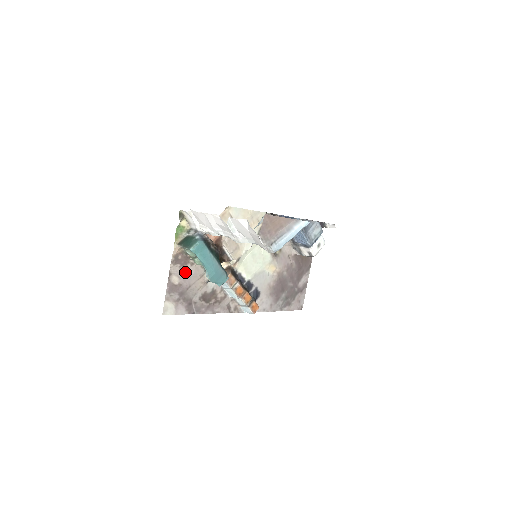
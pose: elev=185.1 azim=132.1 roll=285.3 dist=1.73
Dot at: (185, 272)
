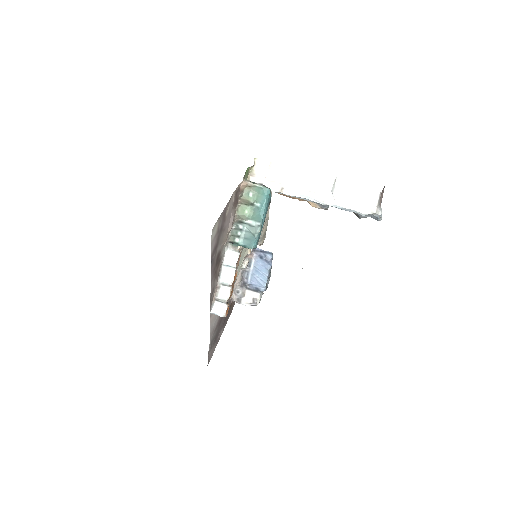
Dot at: (231, 212)
